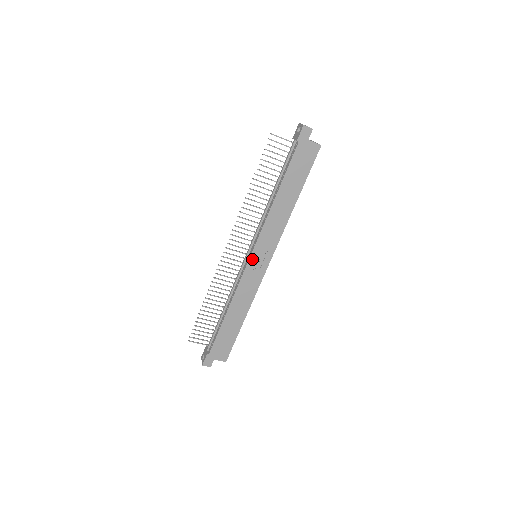
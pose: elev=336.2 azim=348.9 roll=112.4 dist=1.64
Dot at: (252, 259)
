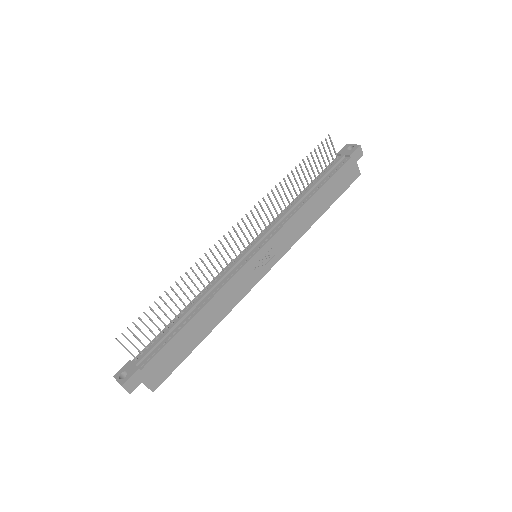
Dot at: (258, 255)
